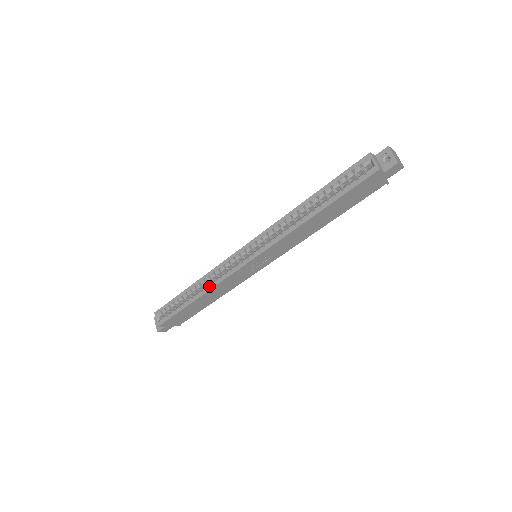
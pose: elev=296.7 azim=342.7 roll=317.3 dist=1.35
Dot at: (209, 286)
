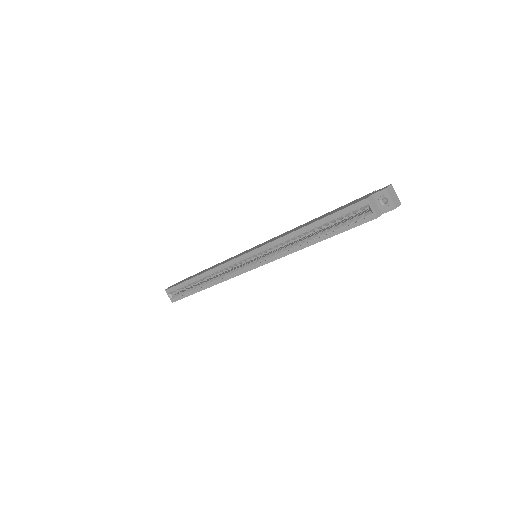
Dot at: (216, 281)
